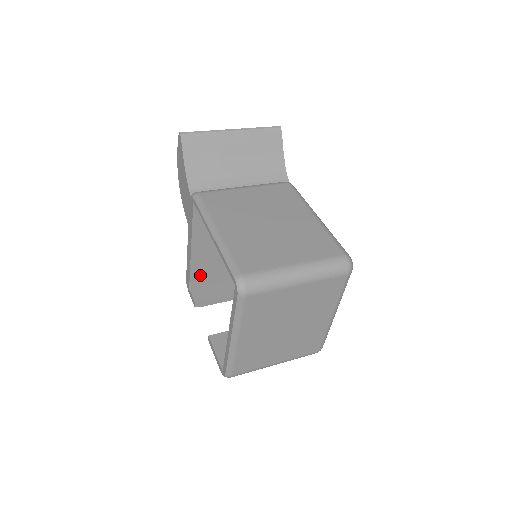
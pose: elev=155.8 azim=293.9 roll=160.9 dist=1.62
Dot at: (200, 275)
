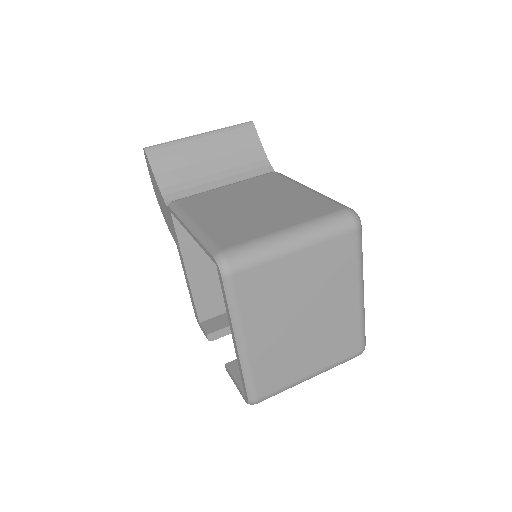
Dot at: (207, 303)
